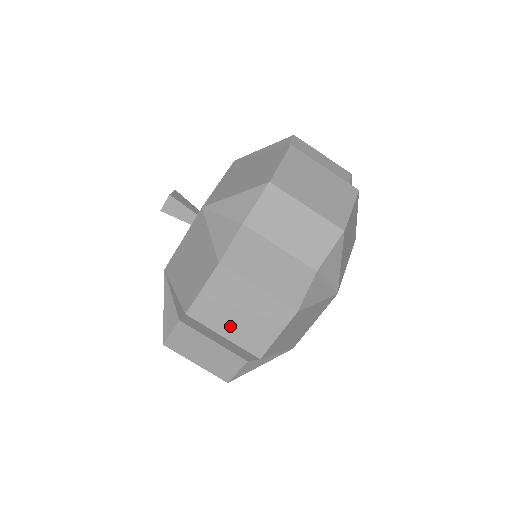
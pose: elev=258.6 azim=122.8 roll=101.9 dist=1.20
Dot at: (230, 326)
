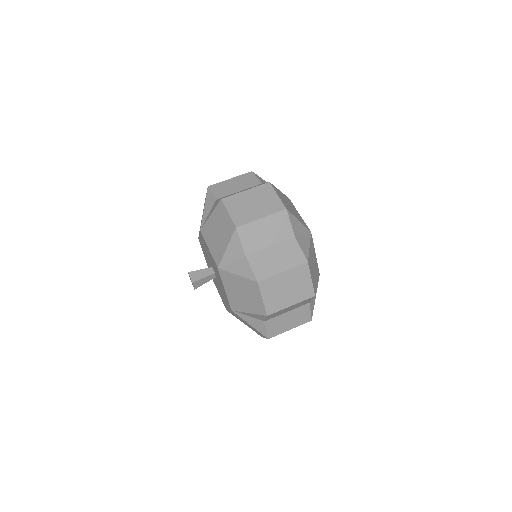
Dot at: (257, 212)
